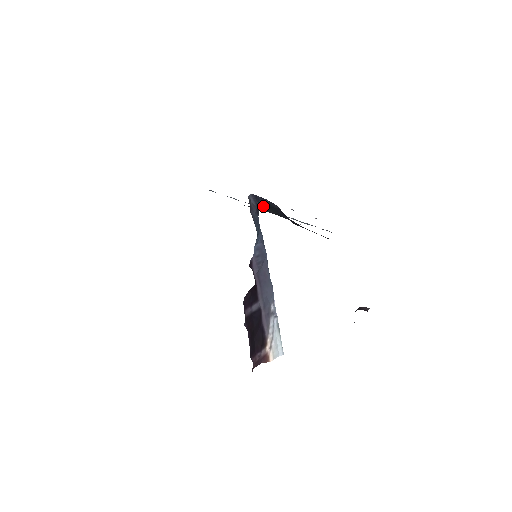
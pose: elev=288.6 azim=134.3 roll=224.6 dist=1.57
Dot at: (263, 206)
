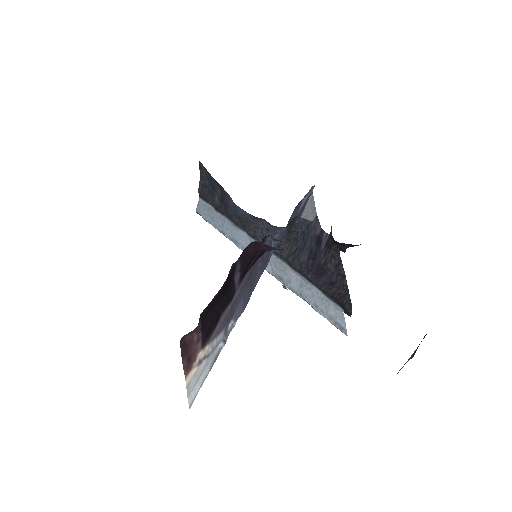
Dot at: (299, 224)
